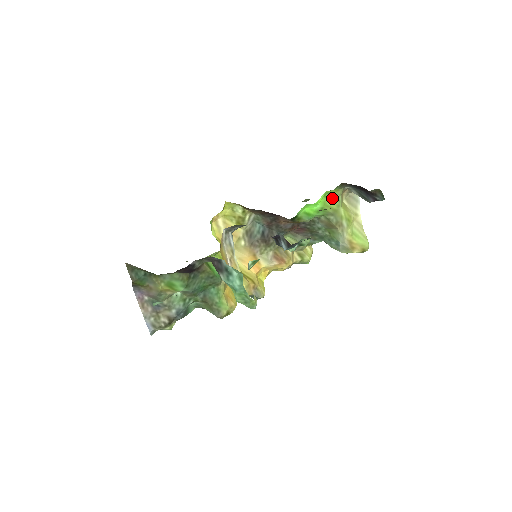
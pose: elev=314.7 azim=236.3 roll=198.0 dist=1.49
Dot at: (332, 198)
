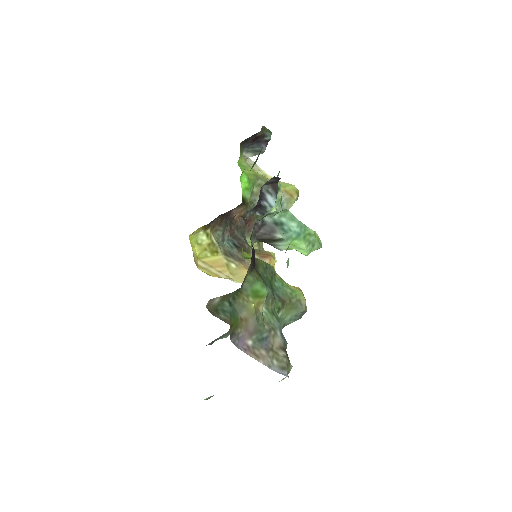
Dot at: (244, 167)
